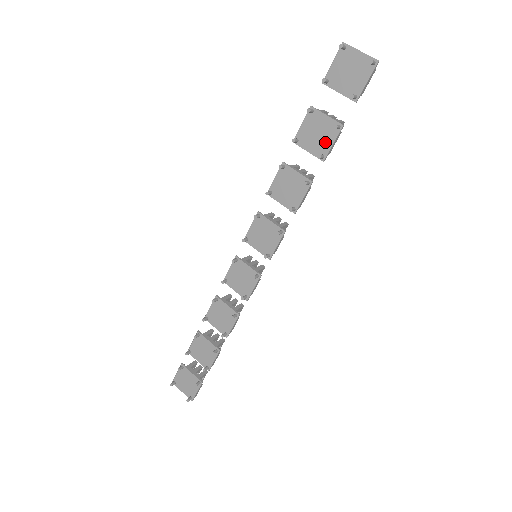
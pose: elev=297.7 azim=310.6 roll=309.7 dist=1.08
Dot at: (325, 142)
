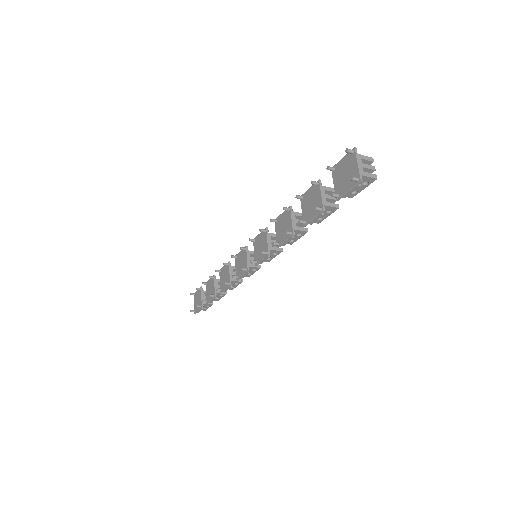
Dot at: (311, 213)
